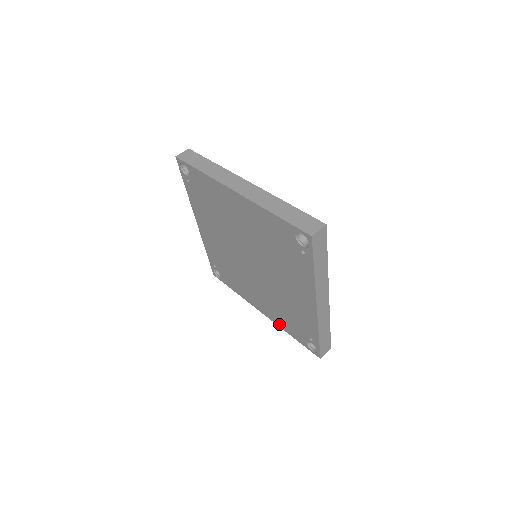
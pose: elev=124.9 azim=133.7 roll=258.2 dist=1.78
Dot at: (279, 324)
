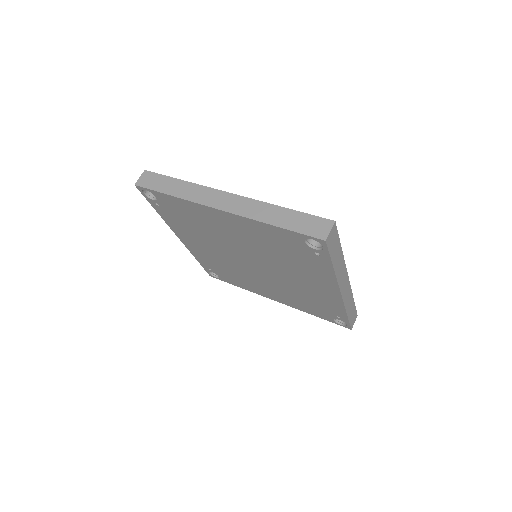
Dot at: (298, 308)
